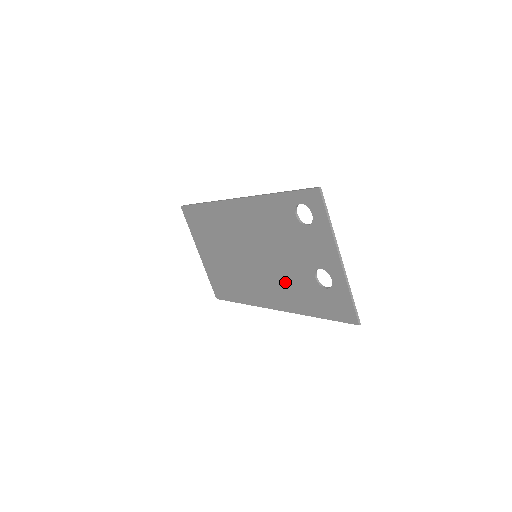
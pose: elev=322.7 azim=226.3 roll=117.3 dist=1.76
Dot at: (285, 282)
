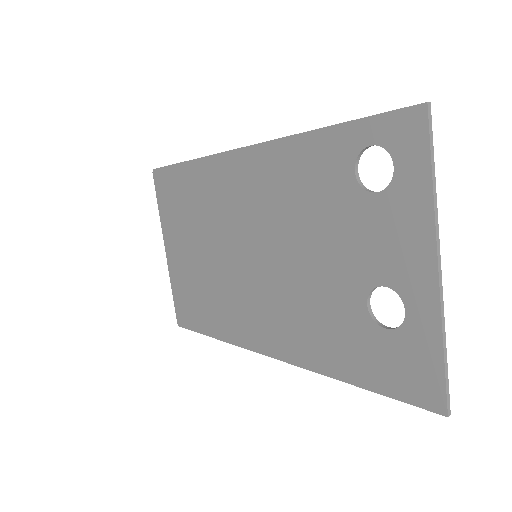
Dot at: (300, 308)
